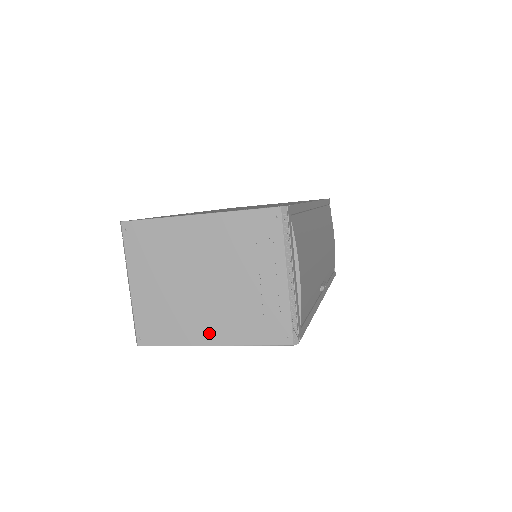
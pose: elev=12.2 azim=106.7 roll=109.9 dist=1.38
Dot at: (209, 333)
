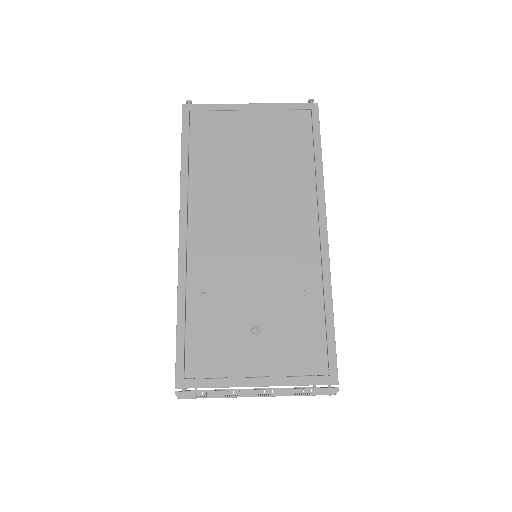
Dot at: occluded
